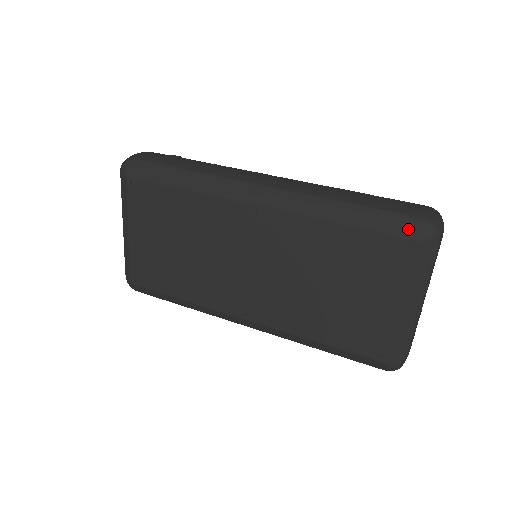
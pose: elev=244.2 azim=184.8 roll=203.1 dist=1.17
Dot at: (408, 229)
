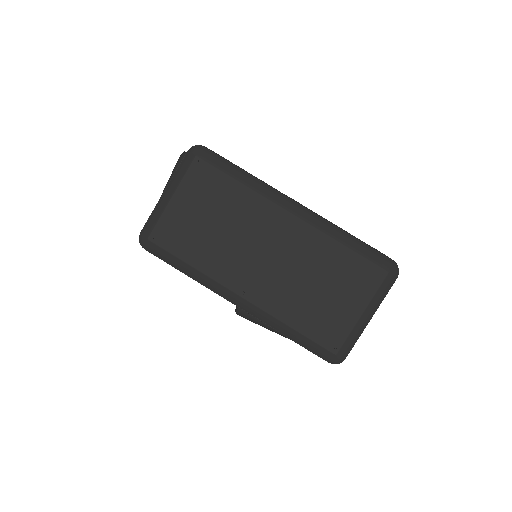
Dot at: (384, 263)
